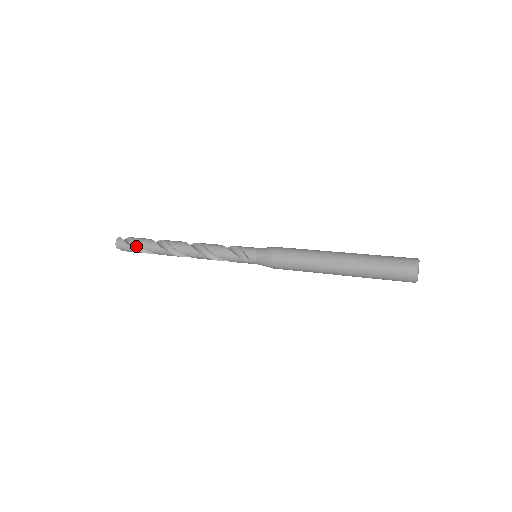
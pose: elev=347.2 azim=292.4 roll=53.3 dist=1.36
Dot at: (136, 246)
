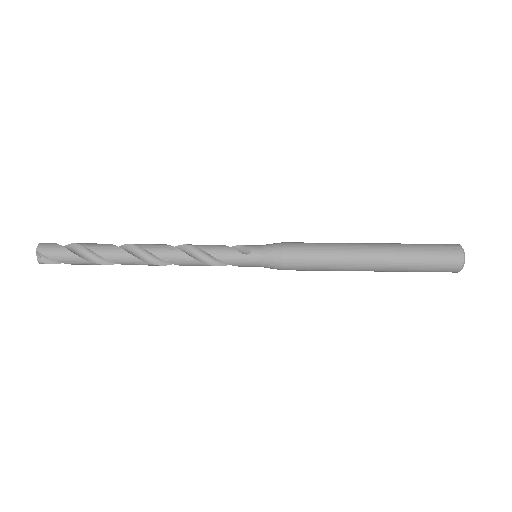
Dot at: (71, 250)
